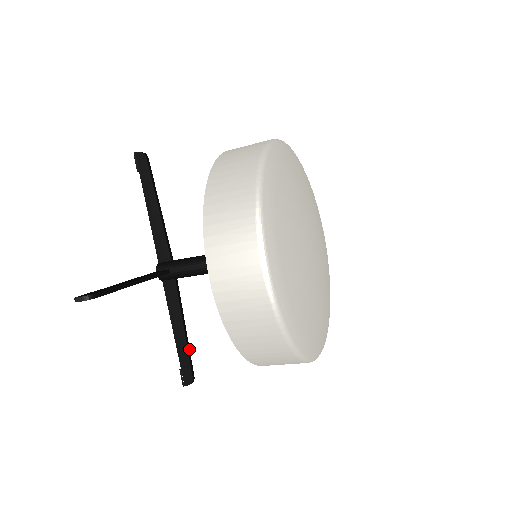
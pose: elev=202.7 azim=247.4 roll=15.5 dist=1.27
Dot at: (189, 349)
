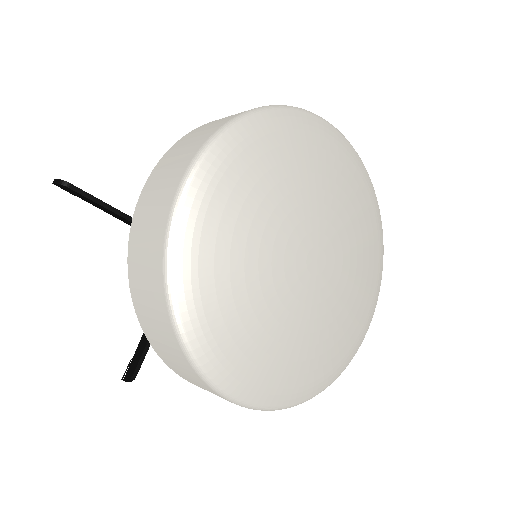
Dot at: occluded
